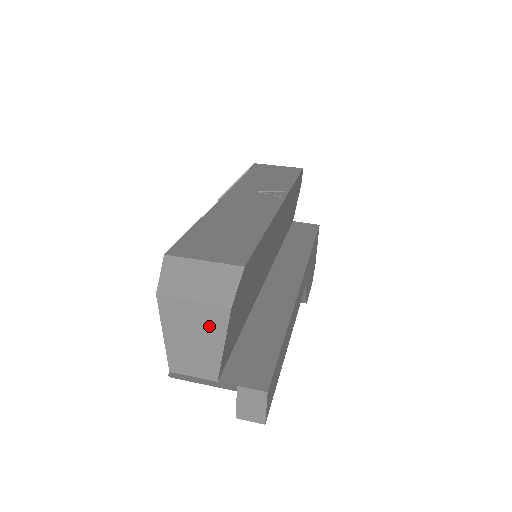
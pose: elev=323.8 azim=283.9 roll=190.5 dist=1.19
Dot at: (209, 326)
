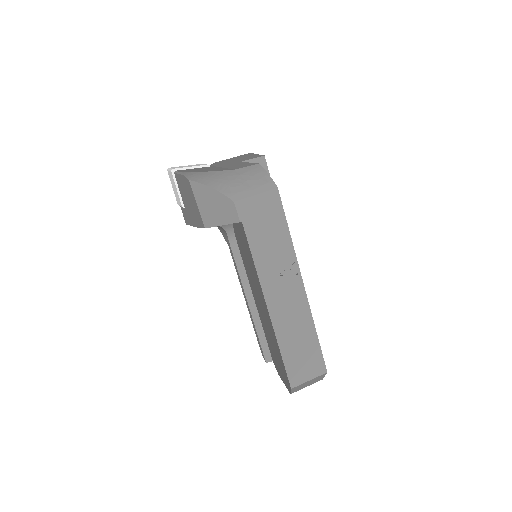
Dot at: occluded
